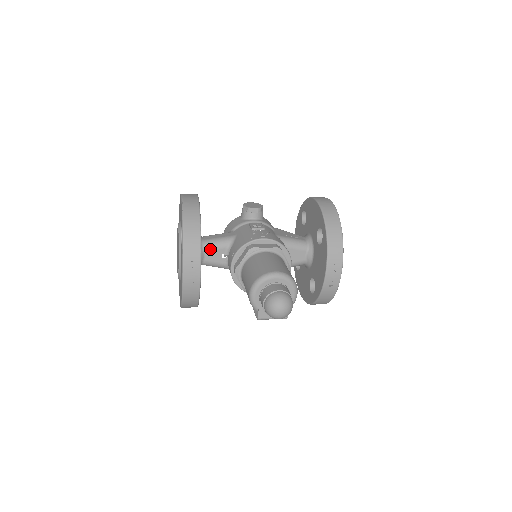
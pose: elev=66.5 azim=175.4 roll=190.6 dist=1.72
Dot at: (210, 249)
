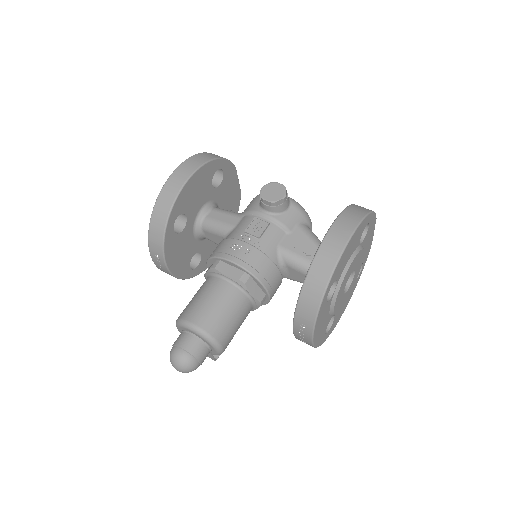
Dot at: (208, 231)
